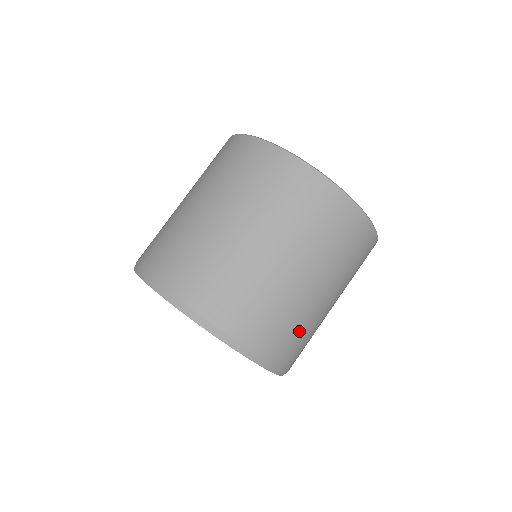
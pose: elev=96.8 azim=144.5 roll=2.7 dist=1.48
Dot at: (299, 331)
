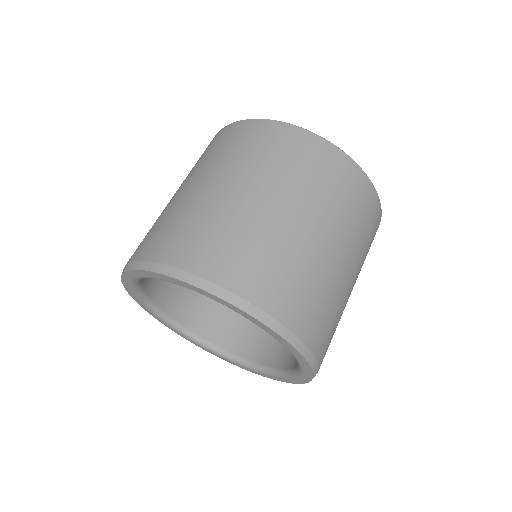
Dot at: occluded
